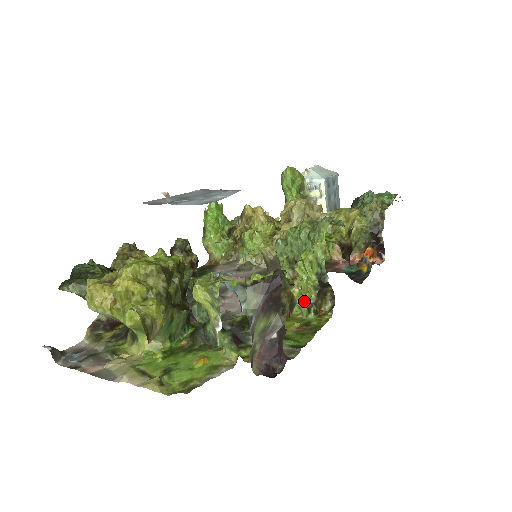
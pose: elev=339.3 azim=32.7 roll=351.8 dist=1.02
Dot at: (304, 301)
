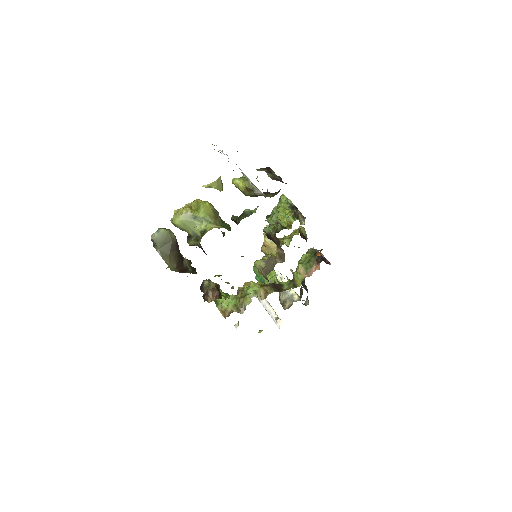
Dot at: (289, 217)
